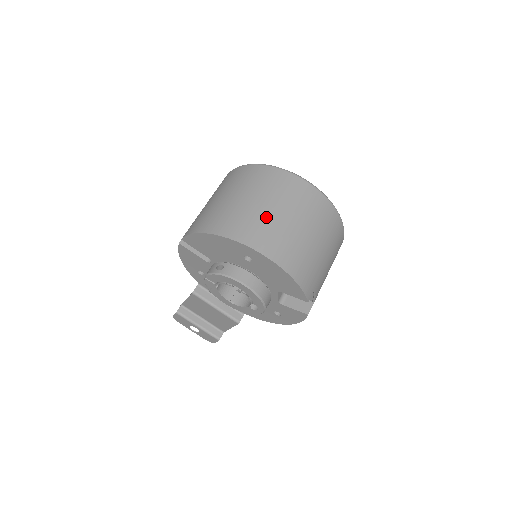
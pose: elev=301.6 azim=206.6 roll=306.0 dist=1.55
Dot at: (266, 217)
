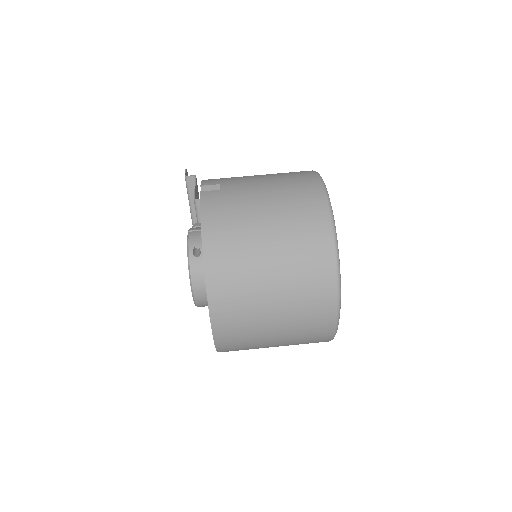
Dot at: (257, 293)
